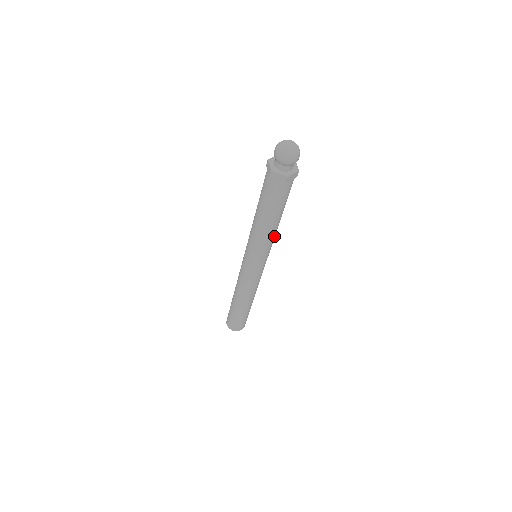
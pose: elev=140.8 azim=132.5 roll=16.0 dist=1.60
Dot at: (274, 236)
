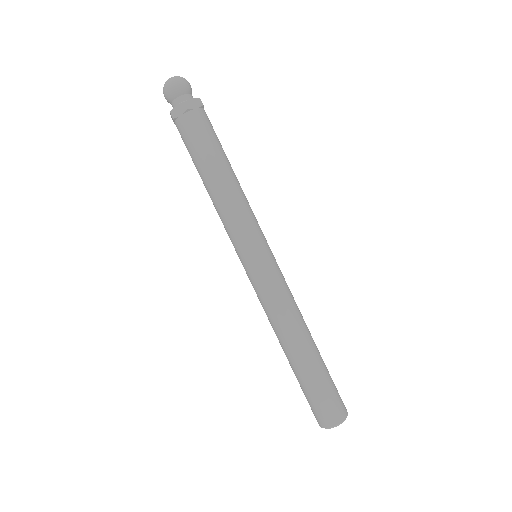
Dot at: (244, 201)
